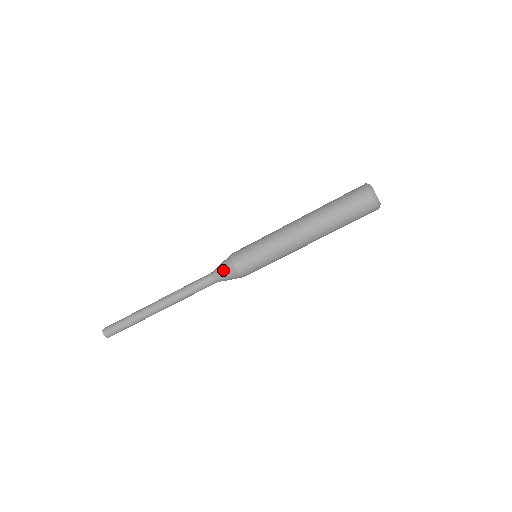
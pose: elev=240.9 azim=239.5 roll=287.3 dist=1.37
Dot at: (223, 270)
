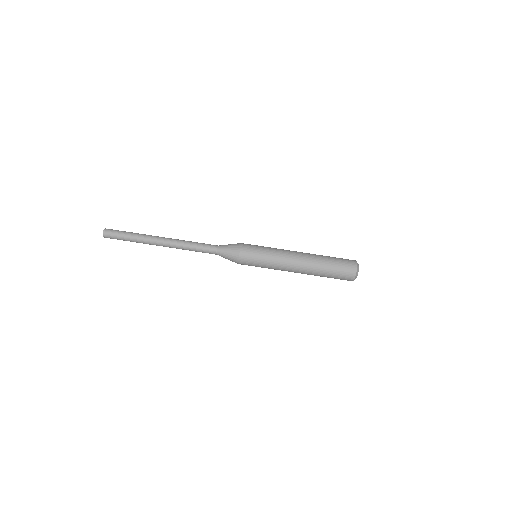
Dot at: (229, 251)
